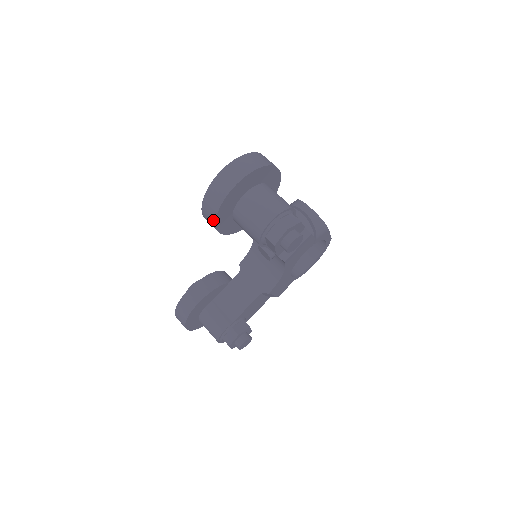
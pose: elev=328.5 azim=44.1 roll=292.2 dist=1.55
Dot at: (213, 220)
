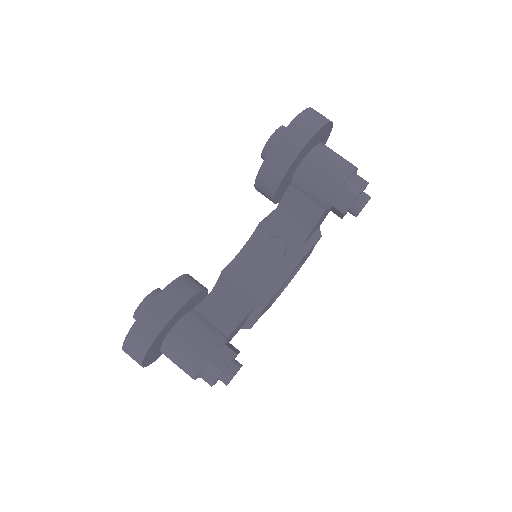
Dot at: (293, 155)
